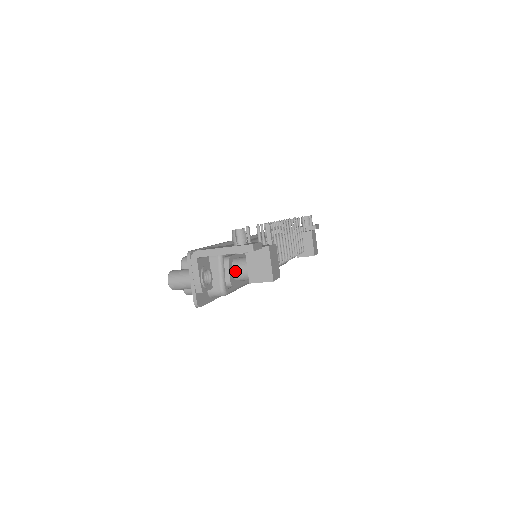
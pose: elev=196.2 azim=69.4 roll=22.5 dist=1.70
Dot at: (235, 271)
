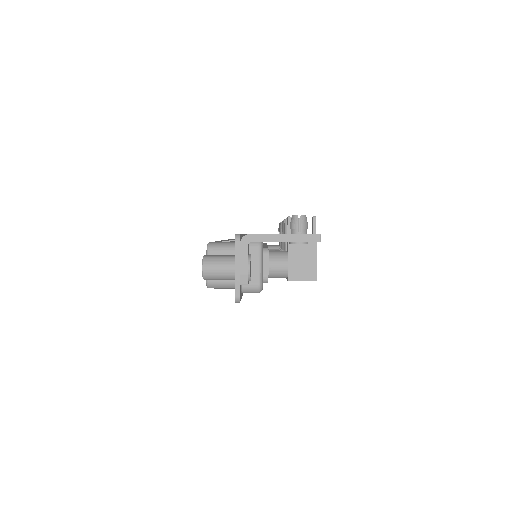
Dot at: (272, 265)
